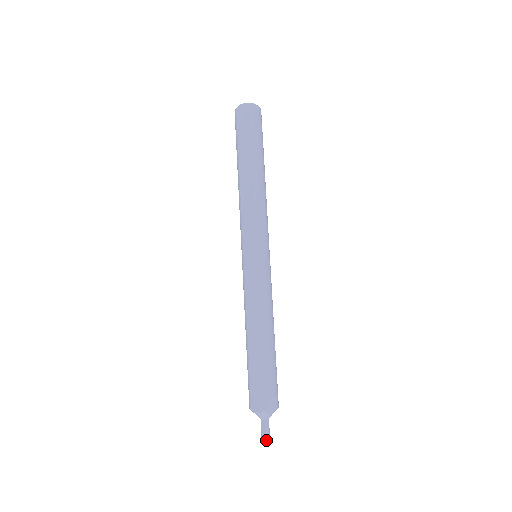
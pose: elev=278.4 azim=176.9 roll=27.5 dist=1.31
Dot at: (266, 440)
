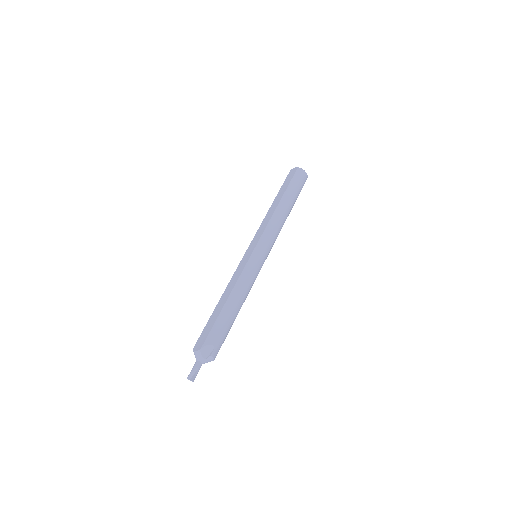
Dot at: (191, 378)
